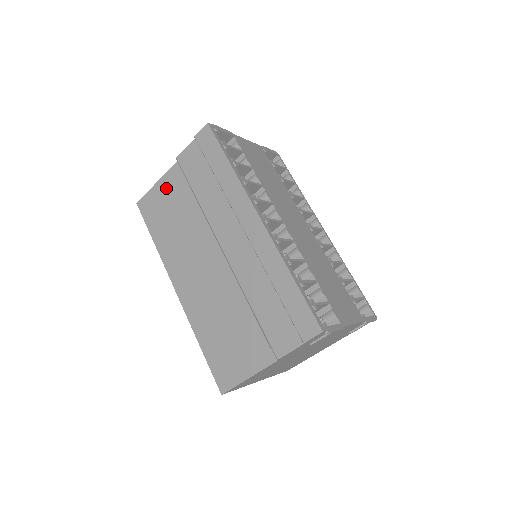
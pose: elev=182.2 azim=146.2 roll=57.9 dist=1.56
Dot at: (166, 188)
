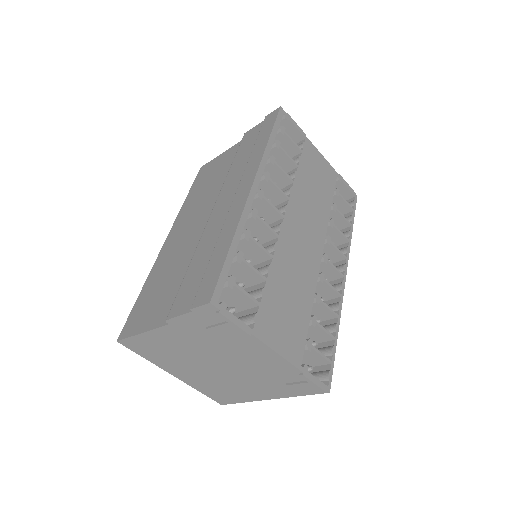
Dot at: (224, 158)
